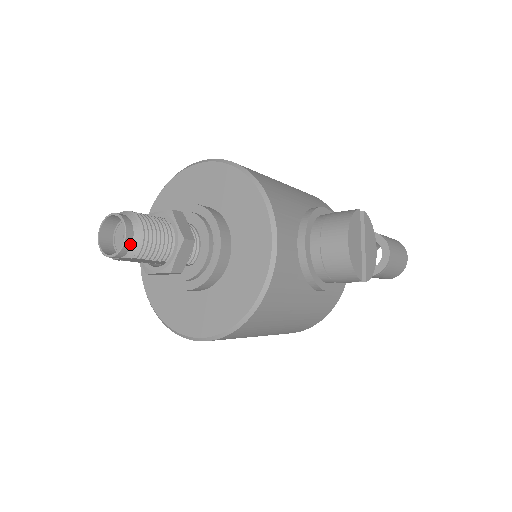
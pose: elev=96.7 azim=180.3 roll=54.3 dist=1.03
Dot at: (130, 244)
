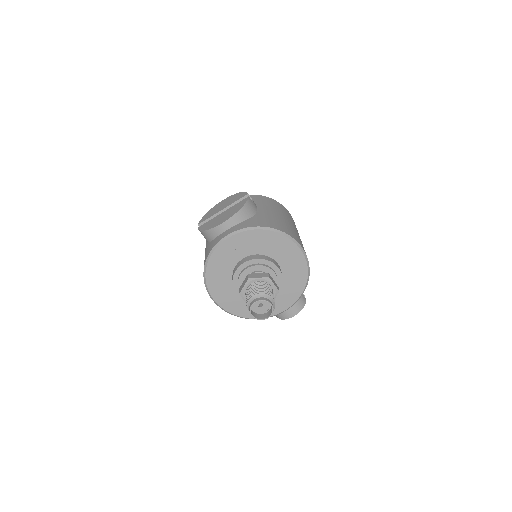
Dot at: (262, 318)
